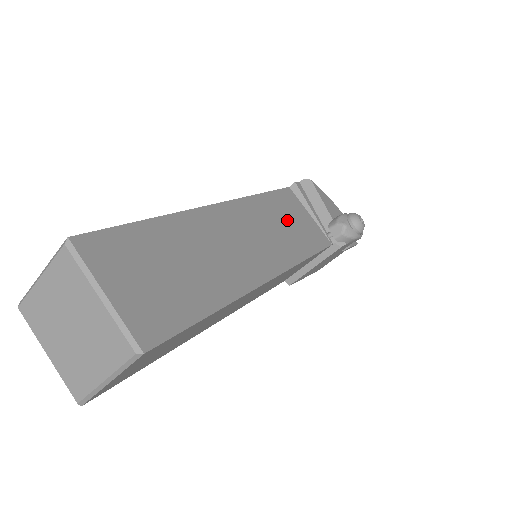
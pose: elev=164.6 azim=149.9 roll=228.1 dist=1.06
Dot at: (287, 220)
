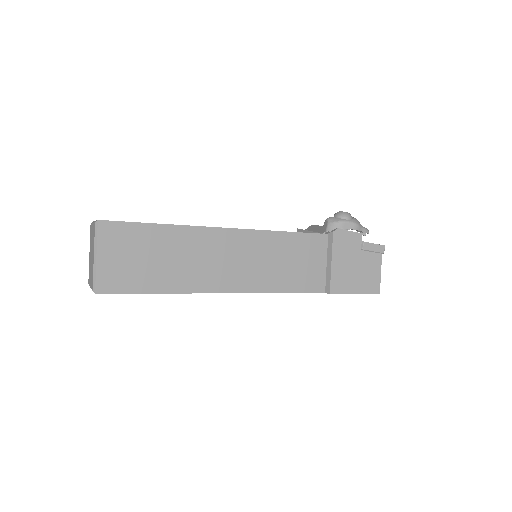
Dot at: occluded
